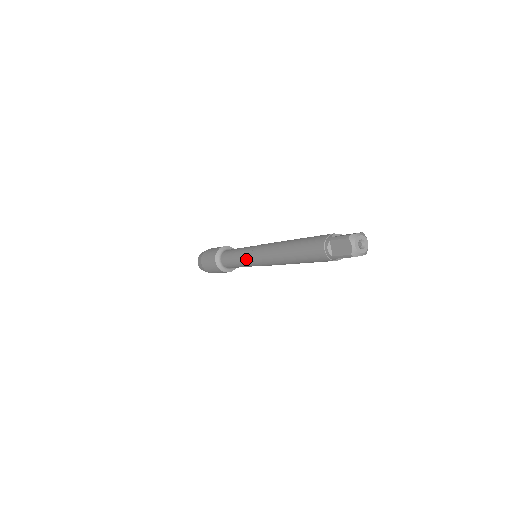
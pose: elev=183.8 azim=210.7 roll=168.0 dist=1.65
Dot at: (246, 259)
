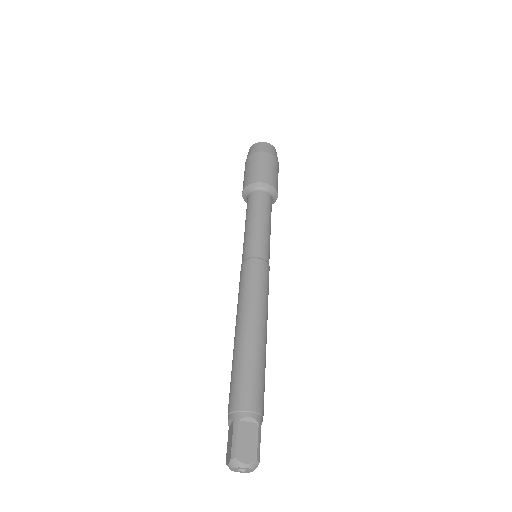
Dot at: (243, 251)
